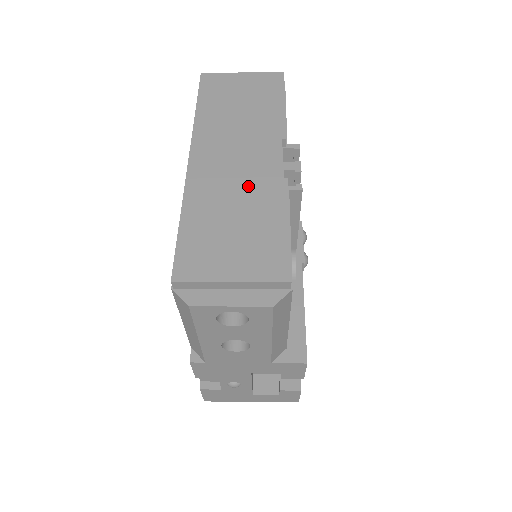
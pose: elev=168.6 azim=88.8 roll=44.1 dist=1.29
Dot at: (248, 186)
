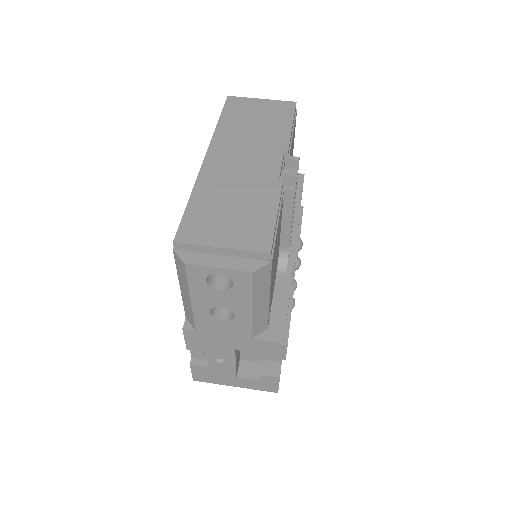
Dot at: (249, 181)
